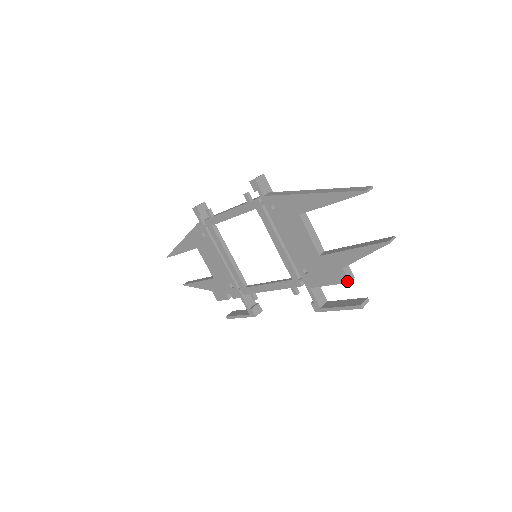
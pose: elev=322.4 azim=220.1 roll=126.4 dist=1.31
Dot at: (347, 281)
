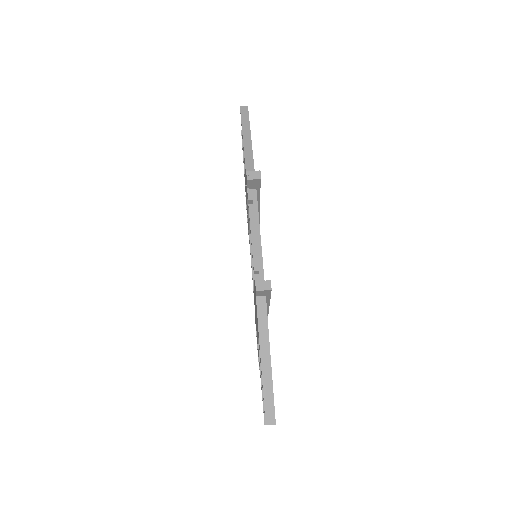
Dot at: occluded
